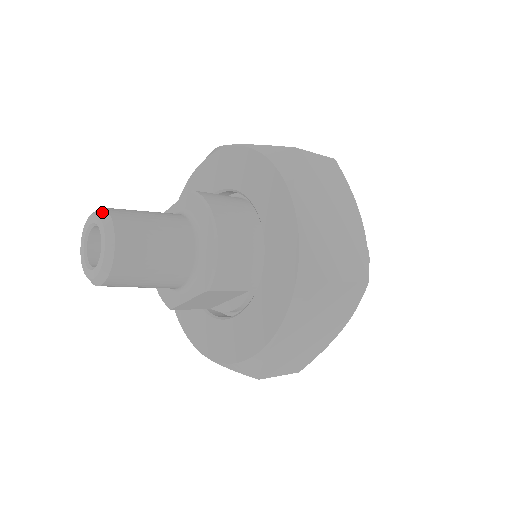
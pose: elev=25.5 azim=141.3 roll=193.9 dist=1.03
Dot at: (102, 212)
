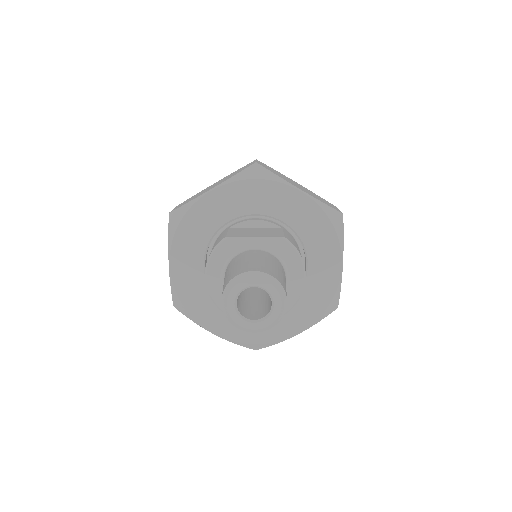
Dot at: (275, 282)
